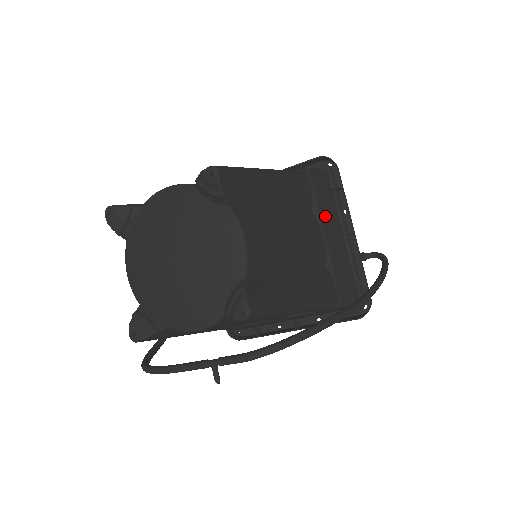
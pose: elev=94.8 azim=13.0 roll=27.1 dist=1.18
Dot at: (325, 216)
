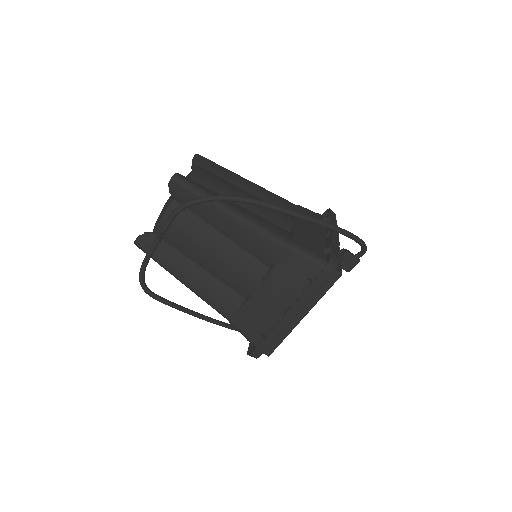
Dot at: (304, 220)
